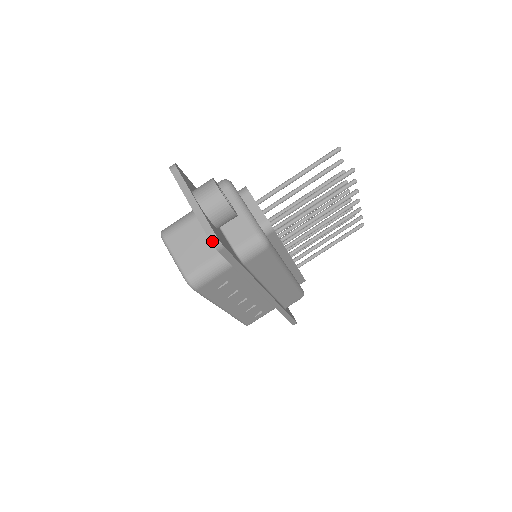
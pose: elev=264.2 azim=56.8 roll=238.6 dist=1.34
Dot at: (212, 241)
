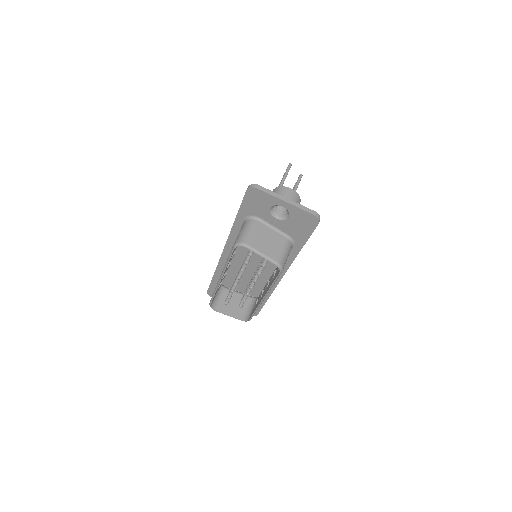
Dot at: (317, 217)
